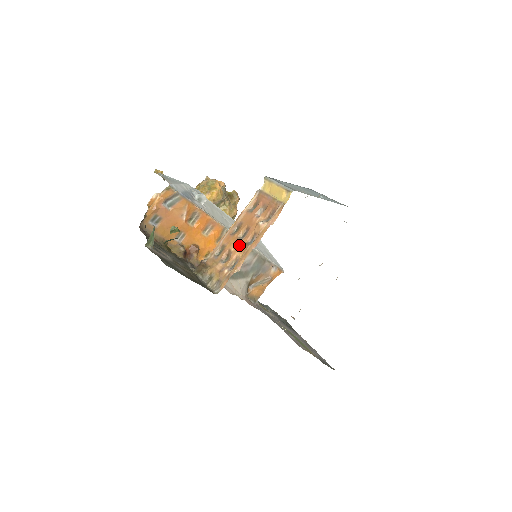
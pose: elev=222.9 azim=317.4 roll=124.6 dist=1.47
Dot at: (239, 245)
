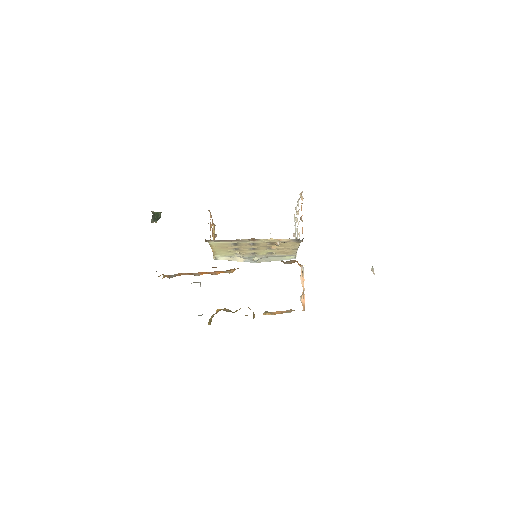
Dot at: occluded
